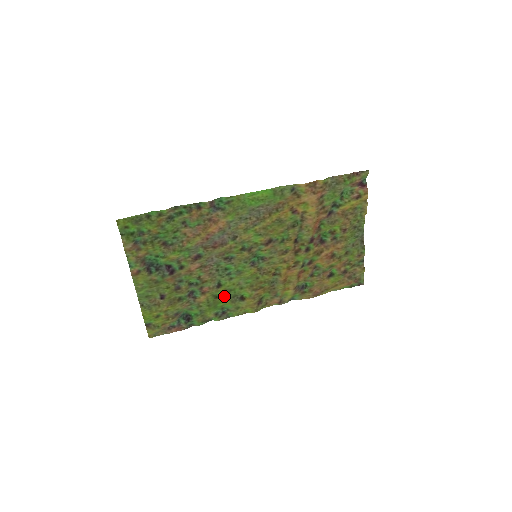
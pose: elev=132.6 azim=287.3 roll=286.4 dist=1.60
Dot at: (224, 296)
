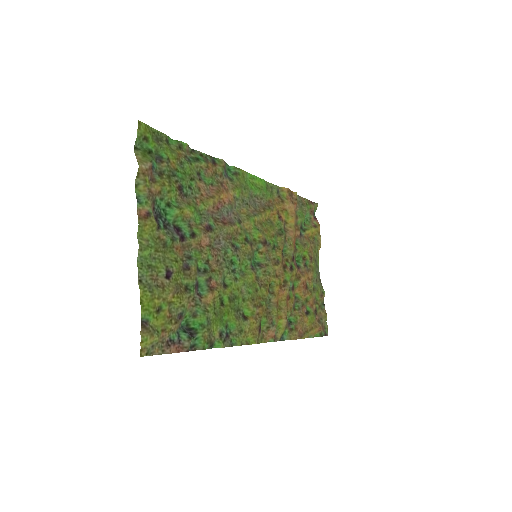
Dot at: (230, 304)
